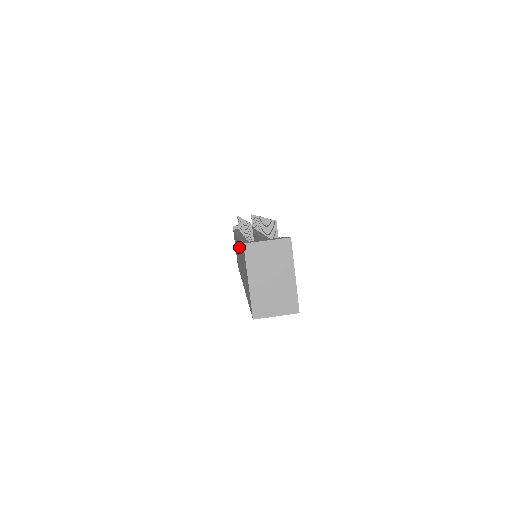
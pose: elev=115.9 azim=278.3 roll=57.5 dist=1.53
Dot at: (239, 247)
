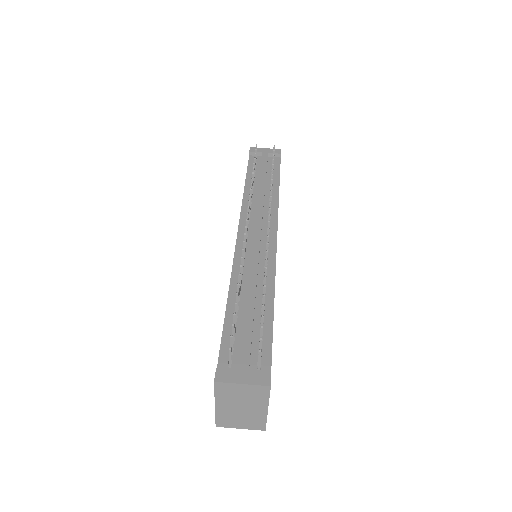
Dot at: occluded
